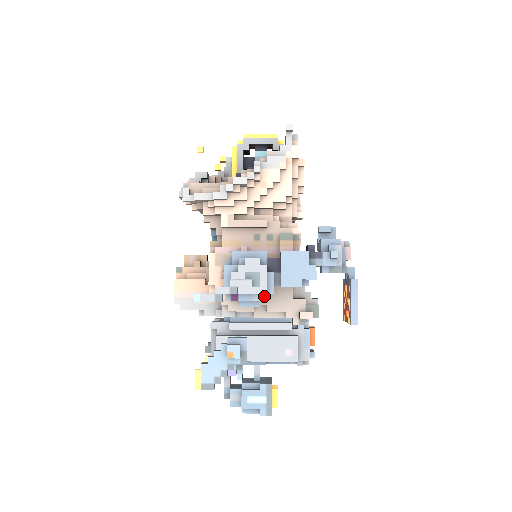
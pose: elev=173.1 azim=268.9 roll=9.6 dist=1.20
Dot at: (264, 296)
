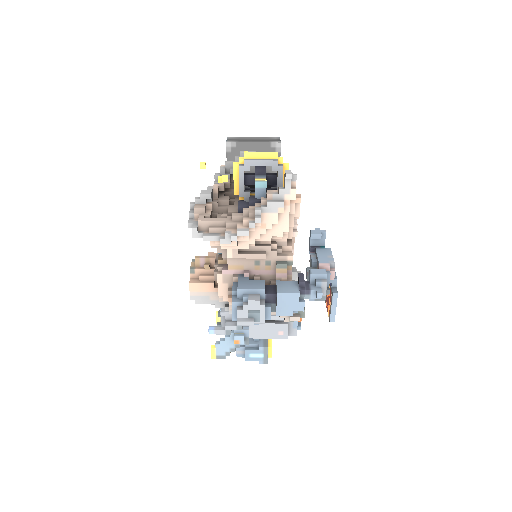
Dot at: (263, 322)
